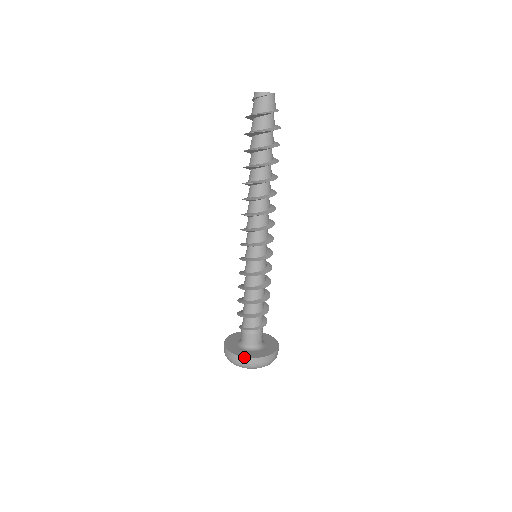
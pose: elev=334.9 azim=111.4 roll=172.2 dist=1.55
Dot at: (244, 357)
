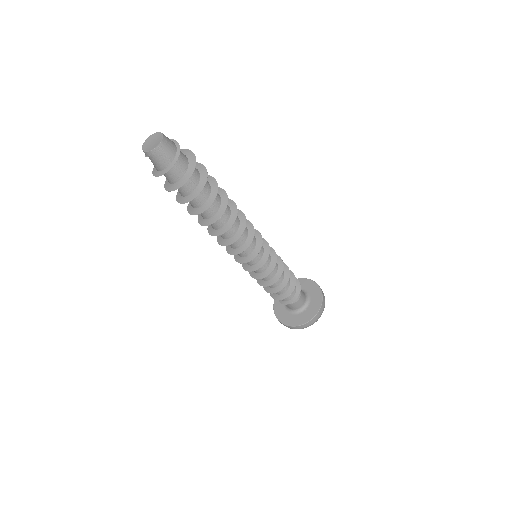
Dot at: (285, 325)
